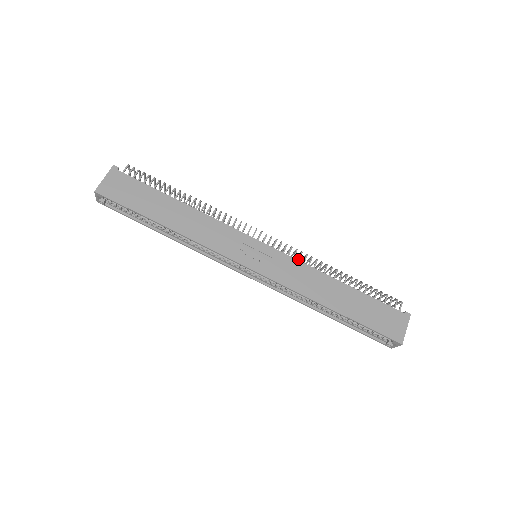
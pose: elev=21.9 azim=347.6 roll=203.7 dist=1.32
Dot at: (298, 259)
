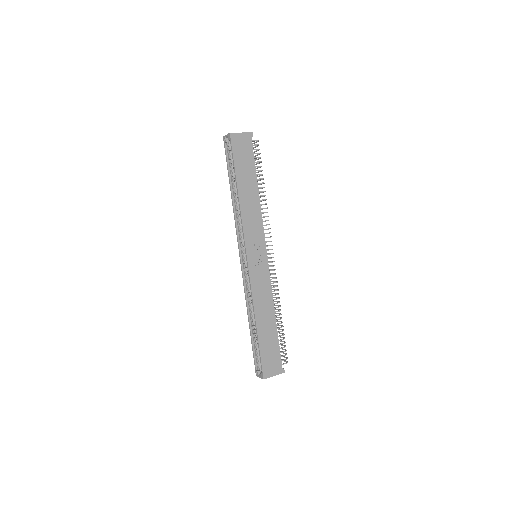
Dot at: (272, 283)
